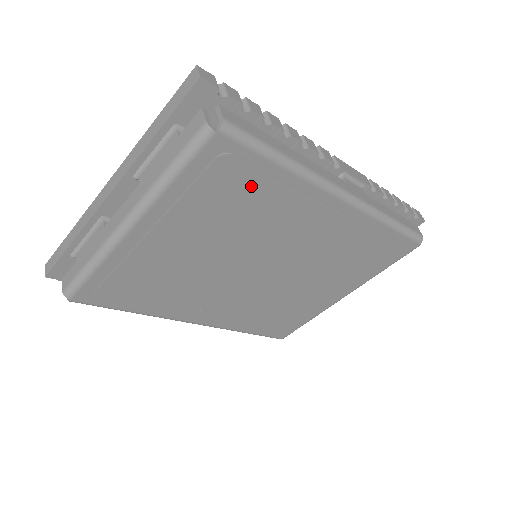
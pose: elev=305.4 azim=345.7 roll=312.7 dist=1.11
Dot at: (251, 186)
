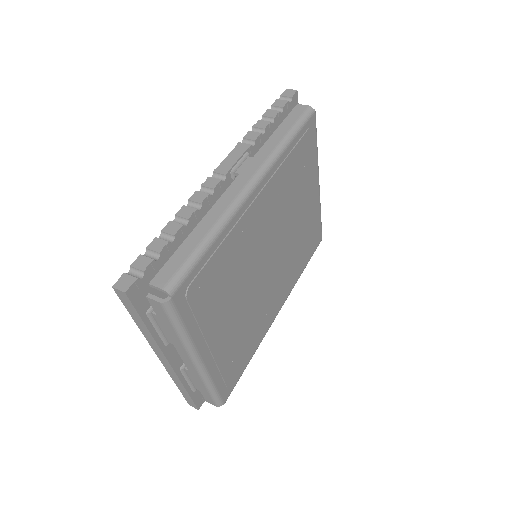
Dot at: (214, 271)
